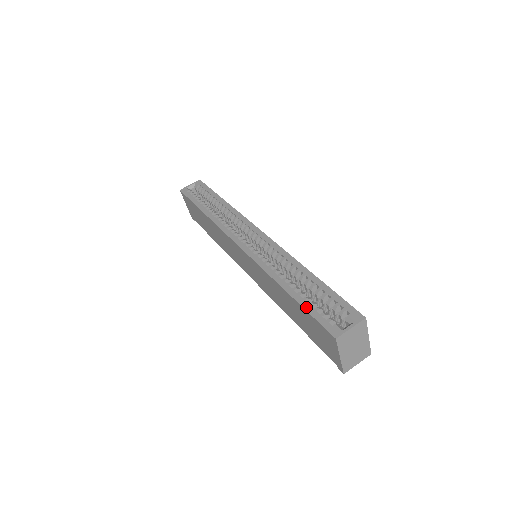
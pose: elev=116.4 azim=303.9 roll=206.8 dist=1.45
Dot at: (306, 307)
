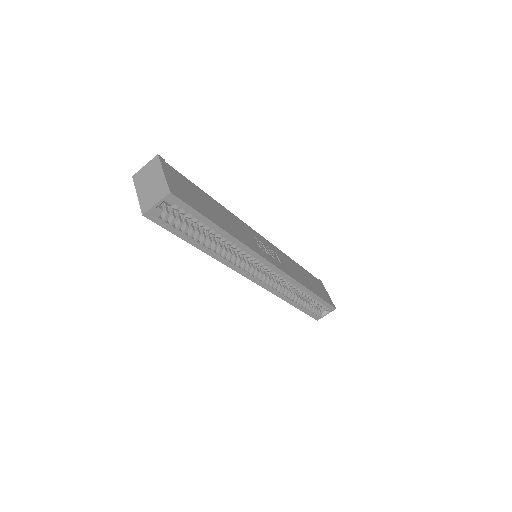
Dot at: (305, 312)
